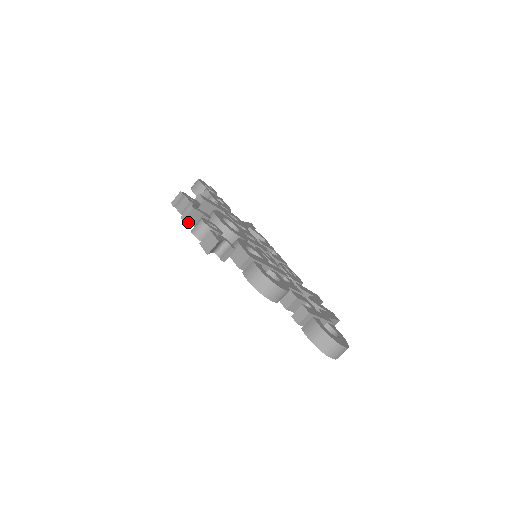
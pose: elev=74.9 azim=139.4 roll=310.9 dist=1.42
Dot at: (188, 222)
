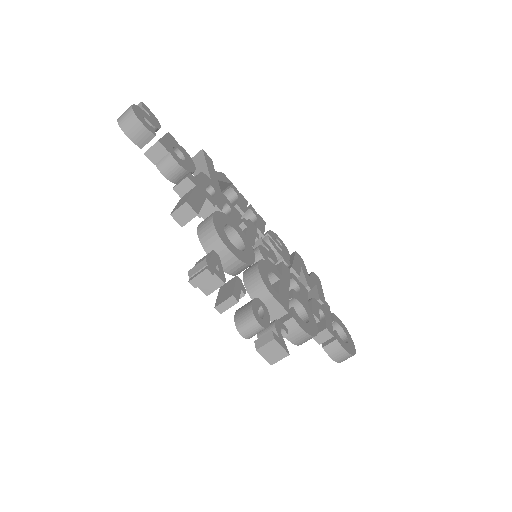
Dot at: occluded
